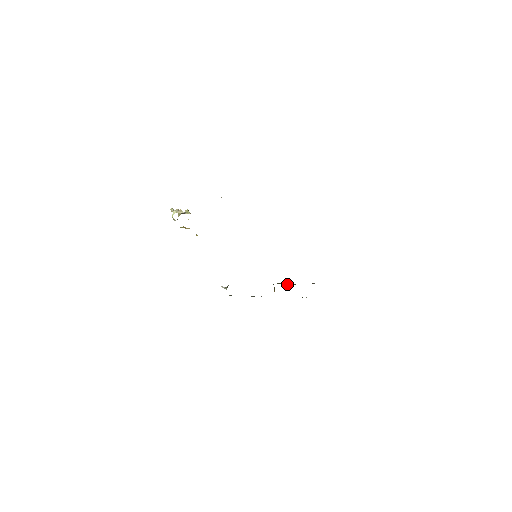
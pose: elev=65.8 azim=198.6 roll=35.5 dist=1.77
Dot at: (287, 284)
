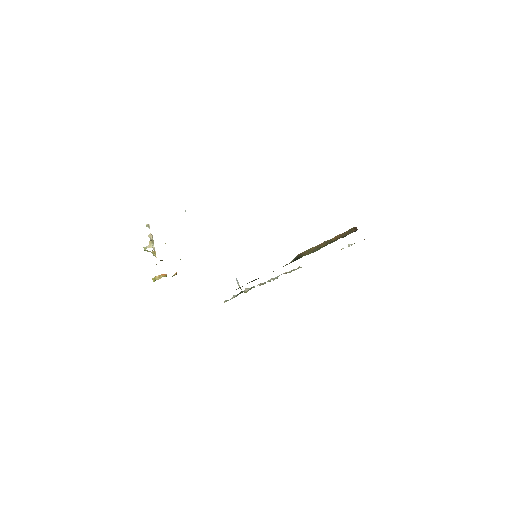
Dot at: (314, 251)
